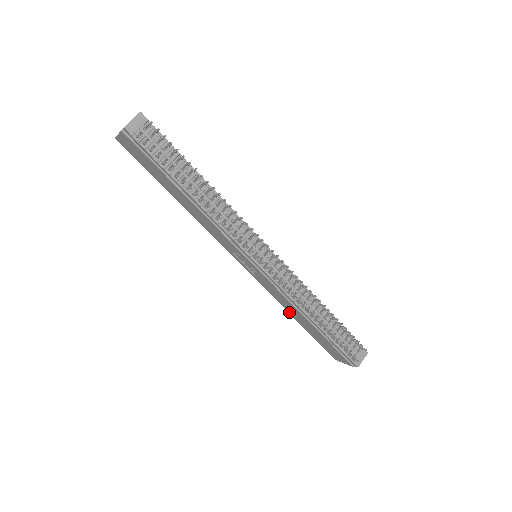
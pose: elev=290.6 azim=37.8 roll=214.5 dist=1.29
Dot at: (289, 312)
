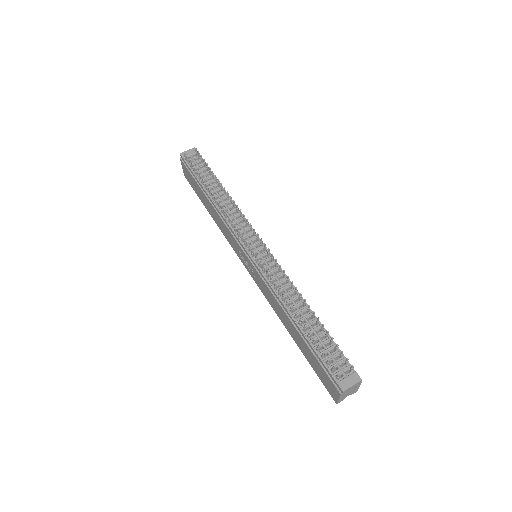
Dot at: (285, 326)
